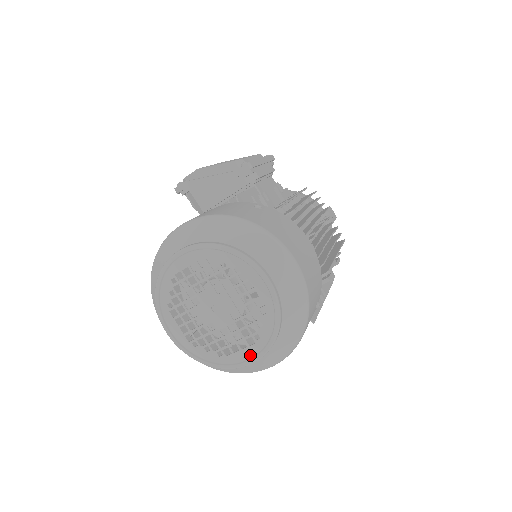
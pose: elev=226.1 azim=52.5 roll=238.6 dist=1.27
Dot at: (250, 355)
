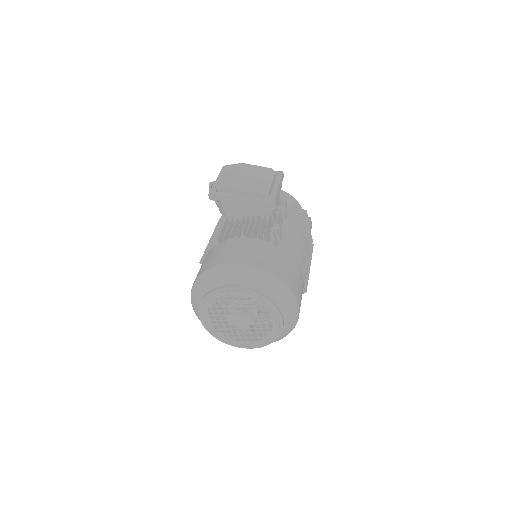
Dot at: (253, 345)
